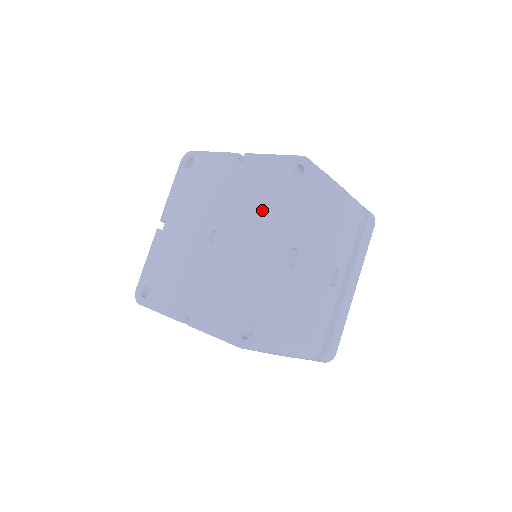
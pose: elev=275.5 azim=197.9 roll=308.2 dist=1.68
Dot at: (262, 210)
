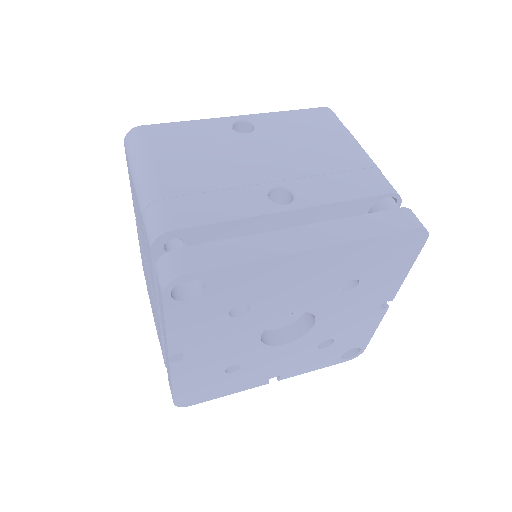
Dot at: occluded
